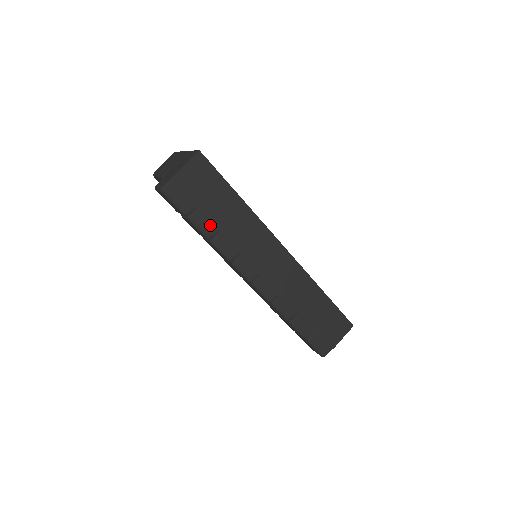
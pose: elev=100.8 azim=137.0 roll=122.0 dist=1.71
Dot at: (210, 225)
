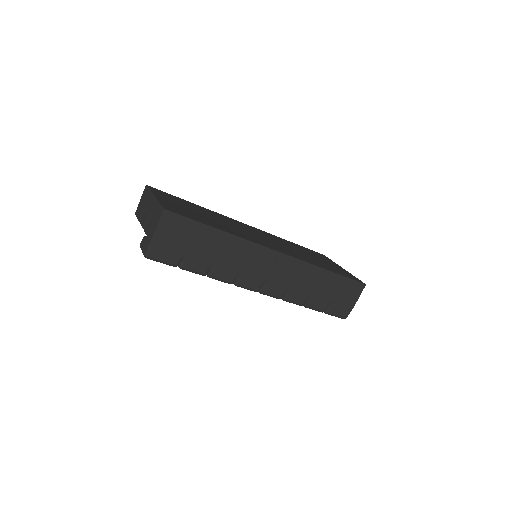
Dot at: (201, 265)
